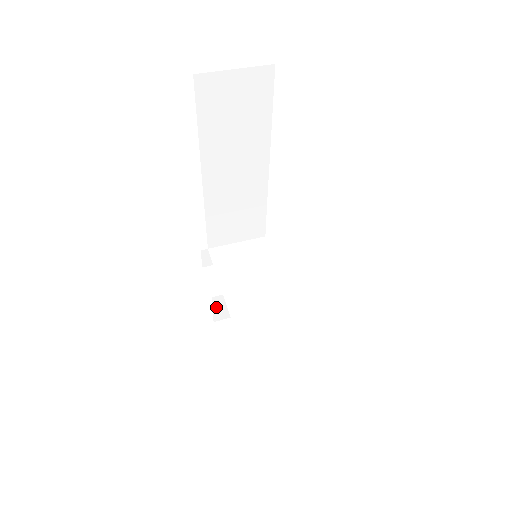
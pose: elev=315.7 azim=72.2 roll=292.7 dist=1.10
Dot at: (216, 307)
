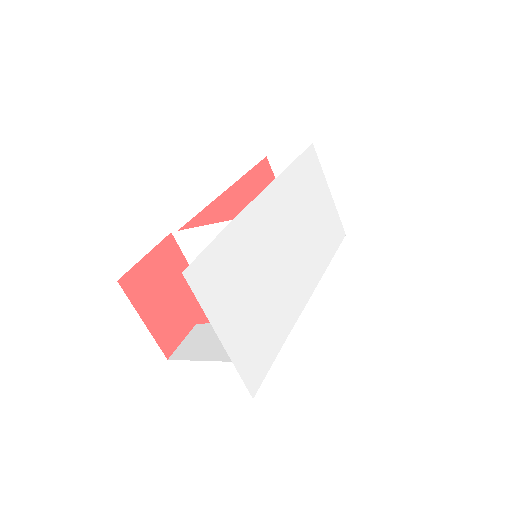
Dot at: (188, 339)
